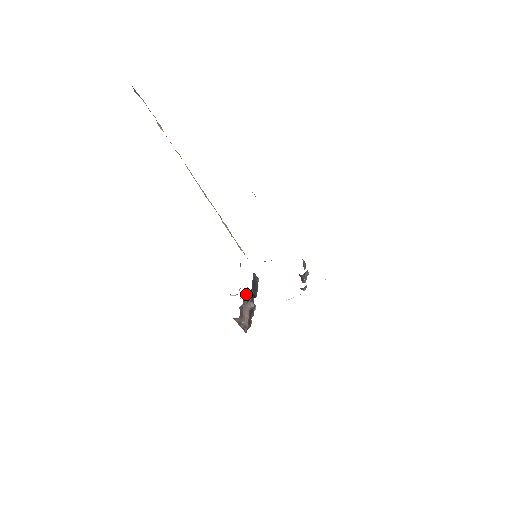
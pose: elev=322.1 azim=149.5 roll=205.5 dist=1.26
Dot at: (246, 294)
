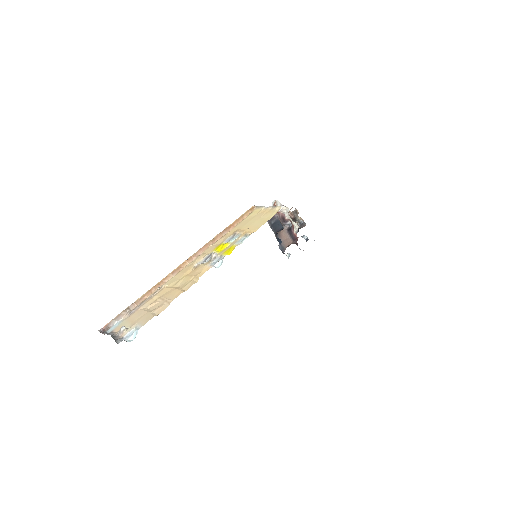
Dot at: occluded
